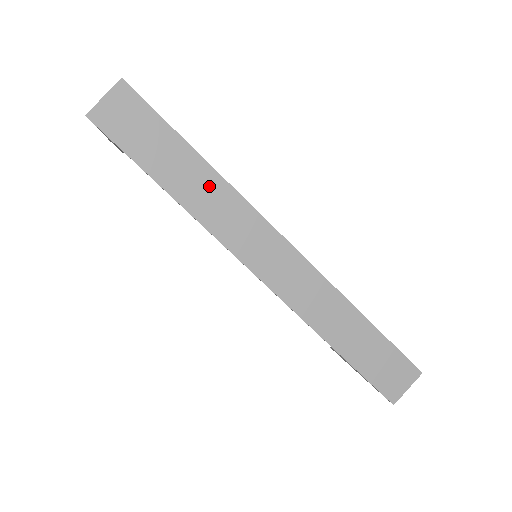
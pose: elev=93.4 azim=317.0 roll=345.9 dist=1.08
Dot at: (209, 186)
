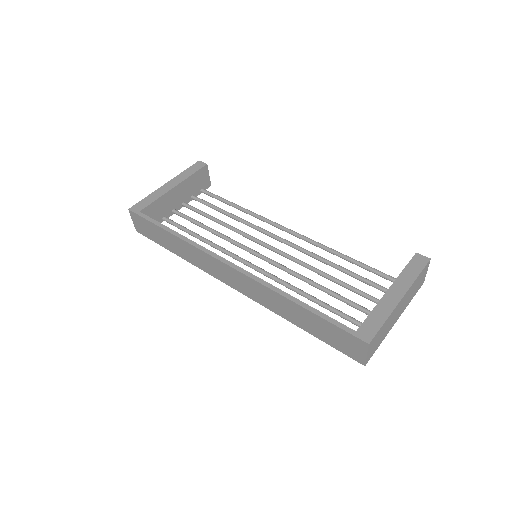
Dot at: (183, 246)
